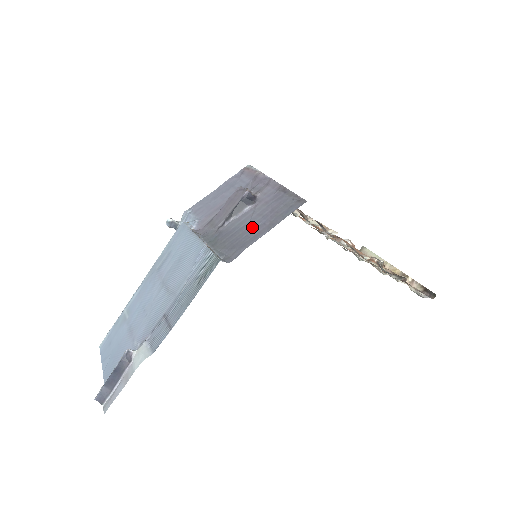
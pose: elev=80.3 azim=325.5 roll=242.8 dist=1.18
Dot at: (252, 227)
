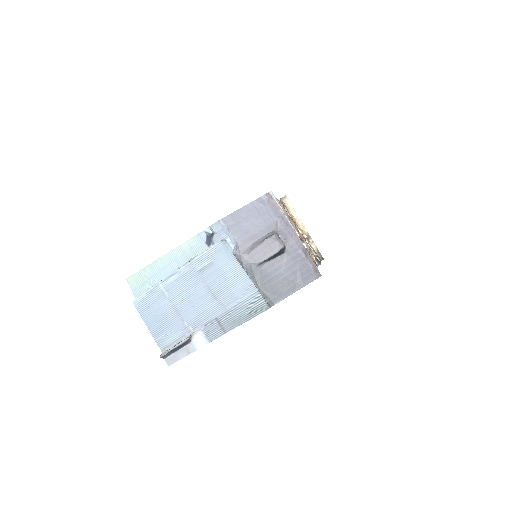
Dot at: (285, 280)
